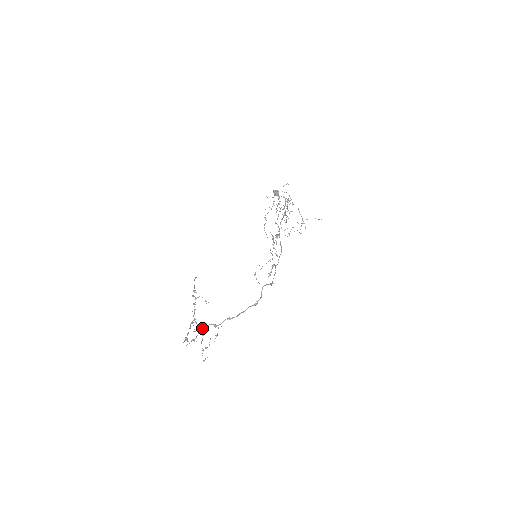
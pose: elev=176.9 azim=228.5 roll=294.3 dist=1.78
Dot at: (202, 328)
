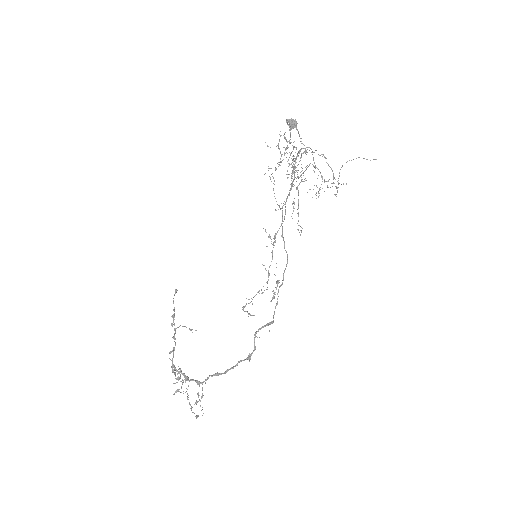
Dot at: occluded
